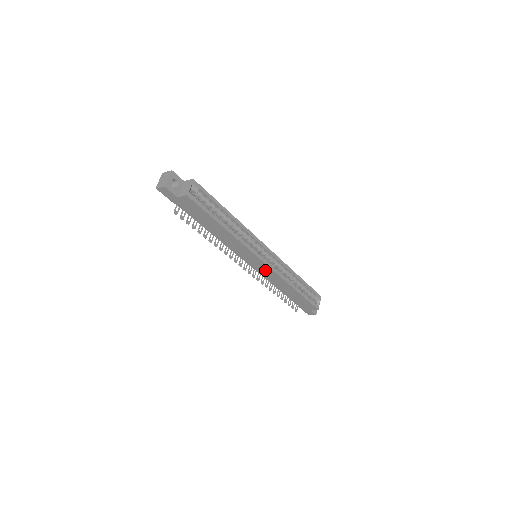
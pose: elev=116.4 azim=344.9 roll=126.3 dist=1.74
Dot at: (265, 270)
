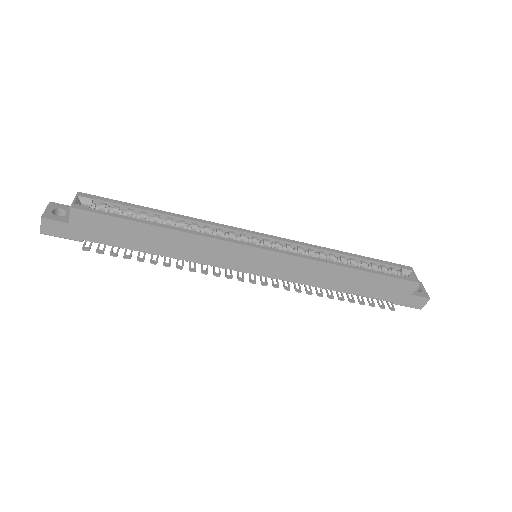
Dot at: (282, 265)
